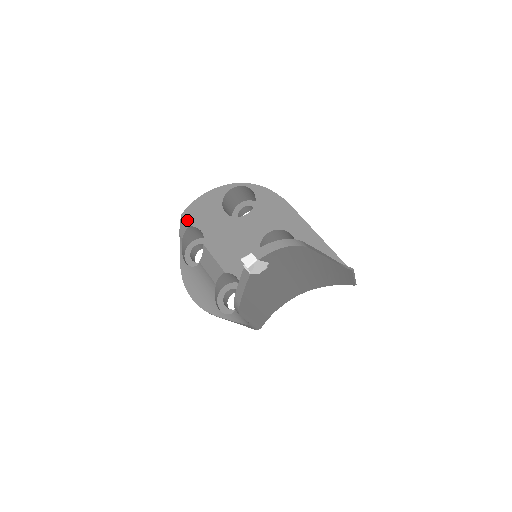
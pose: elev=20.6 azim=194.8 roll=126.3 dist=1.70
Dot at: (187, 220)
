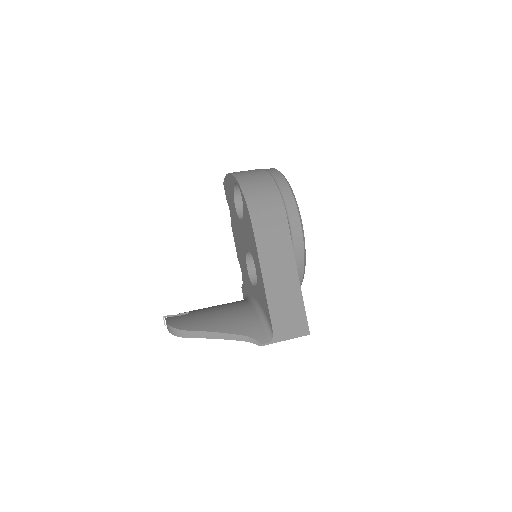
Dot at: (225, 192)
